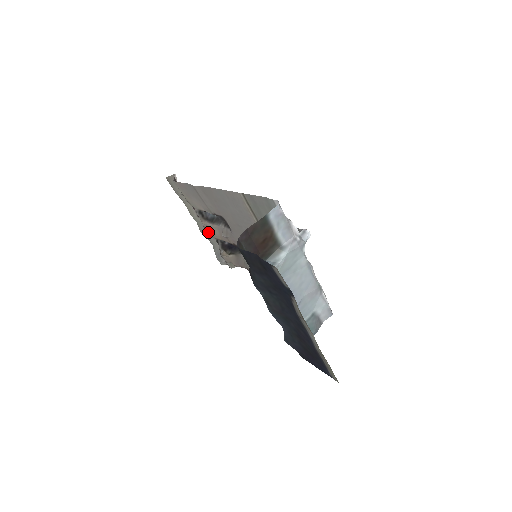
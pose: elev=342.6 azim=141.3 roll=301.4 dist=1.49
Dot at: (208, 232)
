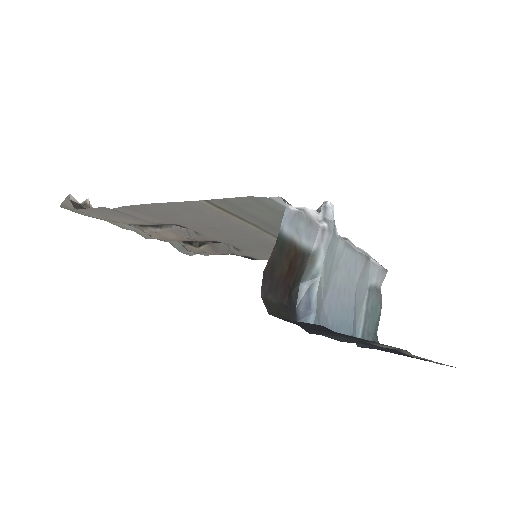
Dot at: (159, 238)
